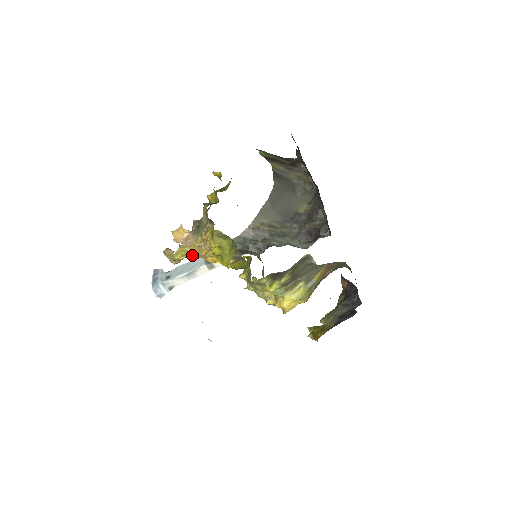
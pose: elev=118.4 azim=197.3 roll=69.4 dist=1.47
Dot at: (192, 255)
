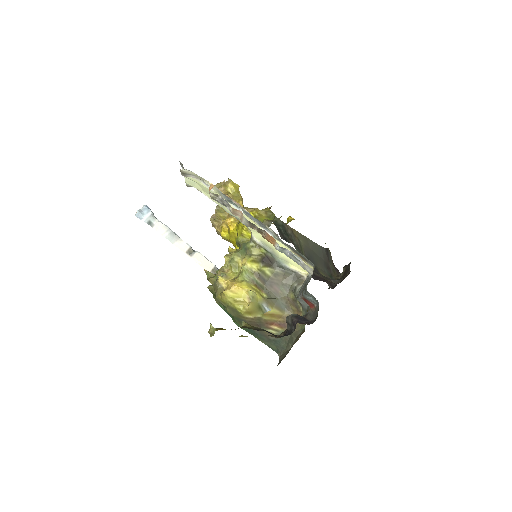
Dot at: (237, 197)
